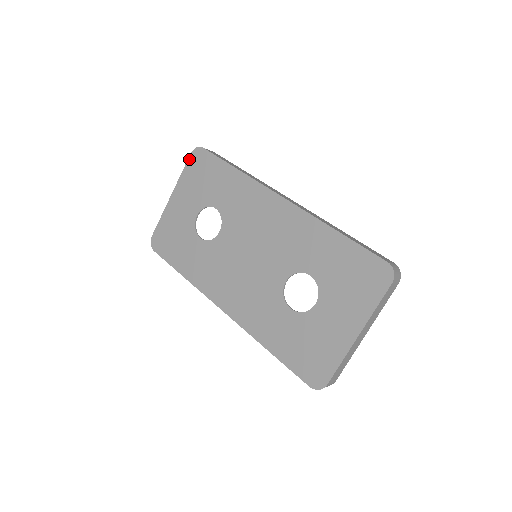
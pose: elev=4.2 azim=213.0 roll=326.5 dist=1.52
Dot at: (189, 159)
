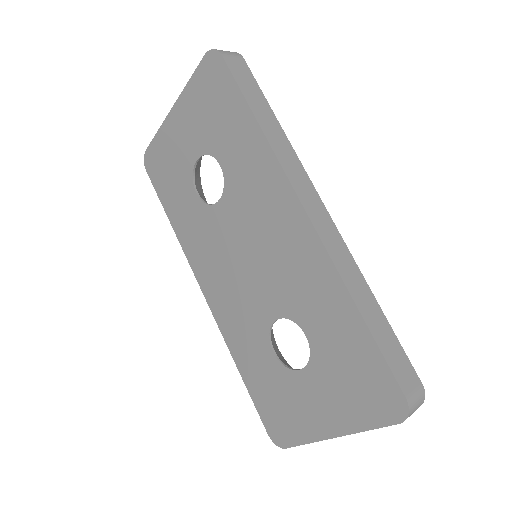
Dot at: (201, 63)
